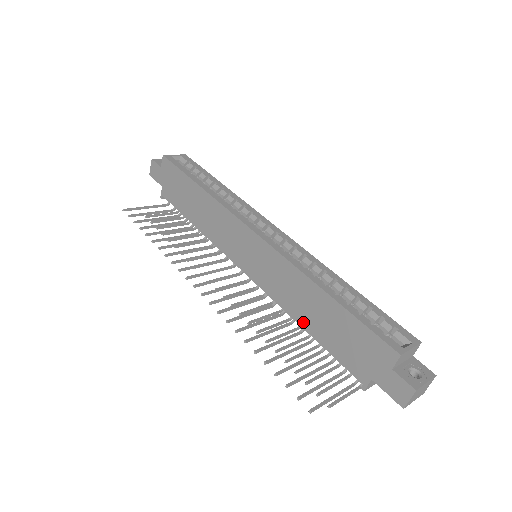
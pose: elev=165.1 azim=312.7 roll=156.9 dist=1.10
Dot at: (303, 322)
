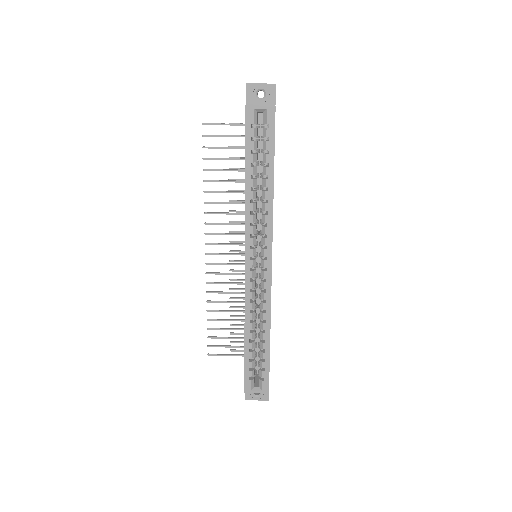
Dot at: occluded
